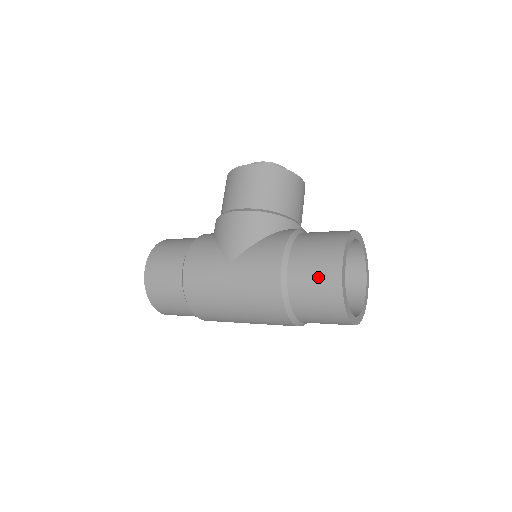
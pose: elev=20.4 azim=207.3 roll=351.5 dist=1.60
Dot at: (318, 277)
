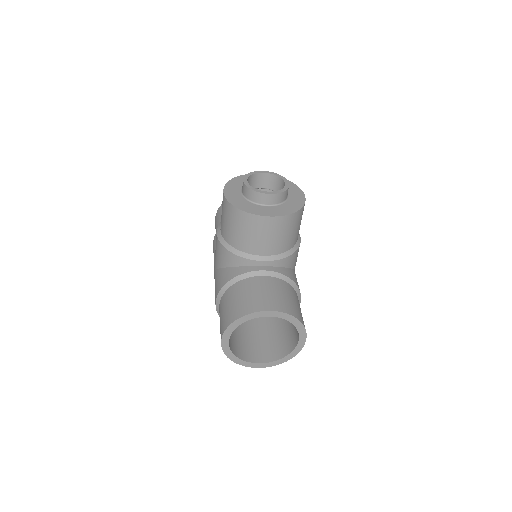
Dot at: occluded
